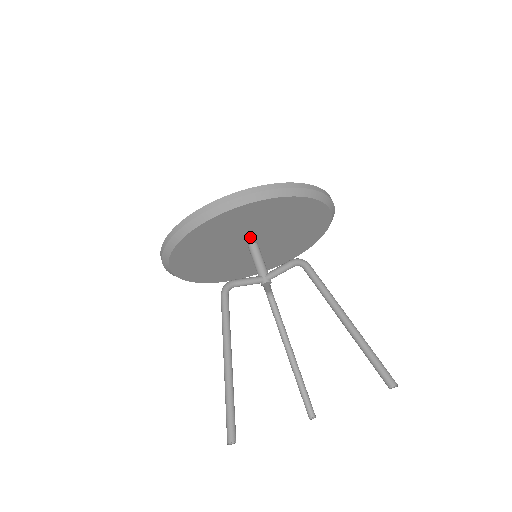
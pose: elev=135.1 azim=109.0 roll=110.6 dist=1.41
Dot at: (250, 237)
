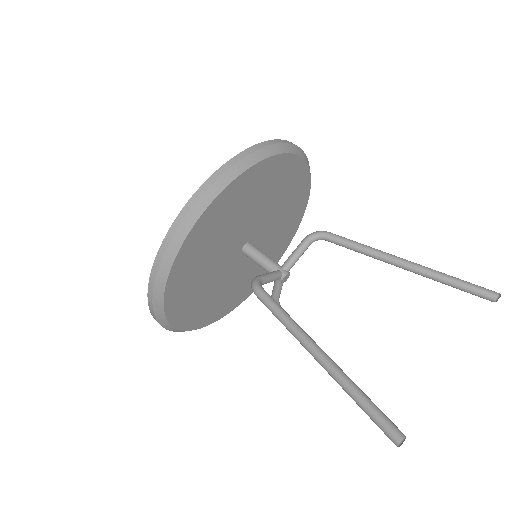
Dot at: (247, 230)
